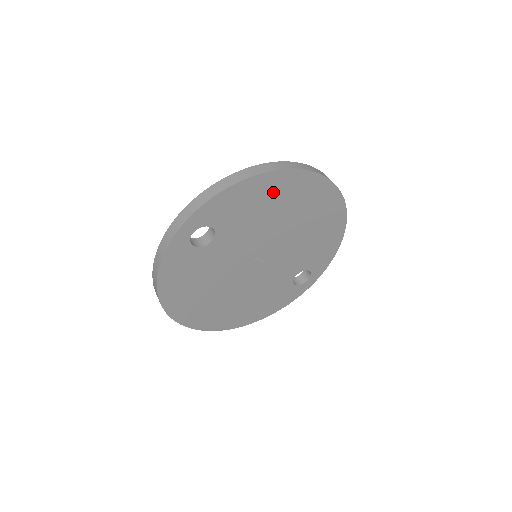
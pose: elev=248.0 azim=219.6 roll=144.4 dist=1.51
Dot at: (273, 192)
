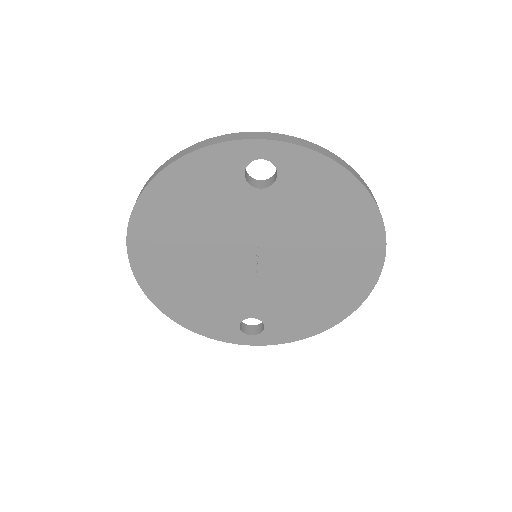
Dot at: (347, 215)
